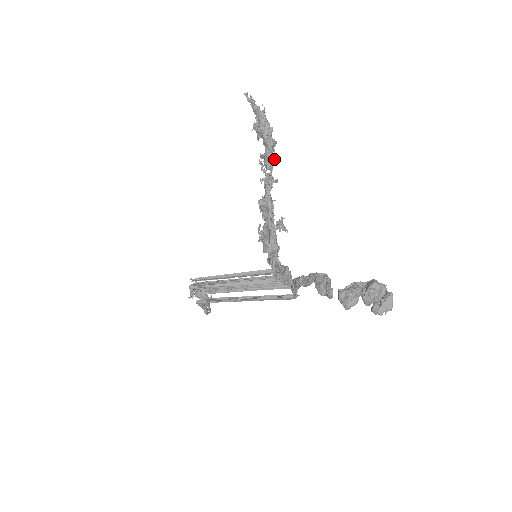
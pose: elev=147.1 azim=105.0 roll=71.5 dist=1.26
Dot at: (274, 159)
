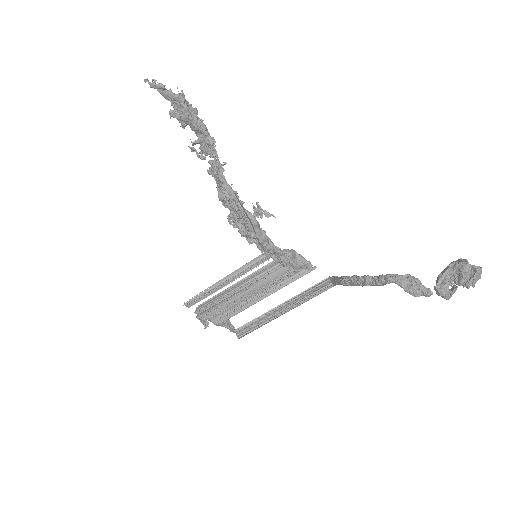
Dot at: occluded
